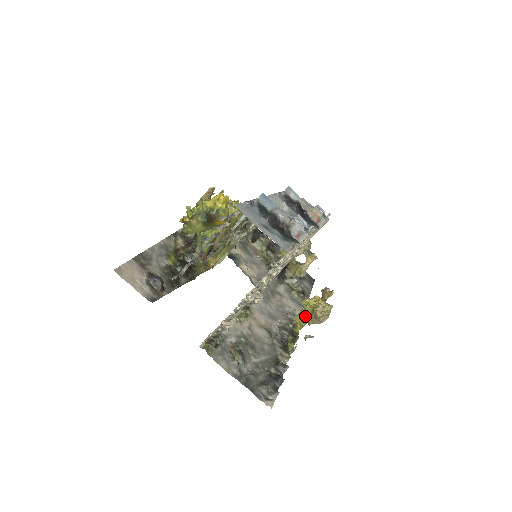
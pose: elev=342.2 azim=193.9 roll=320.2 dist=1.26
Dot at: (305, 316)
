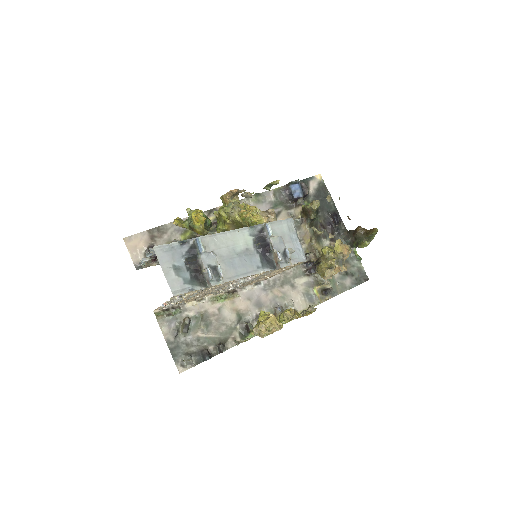
Dot at: (280, 319)
